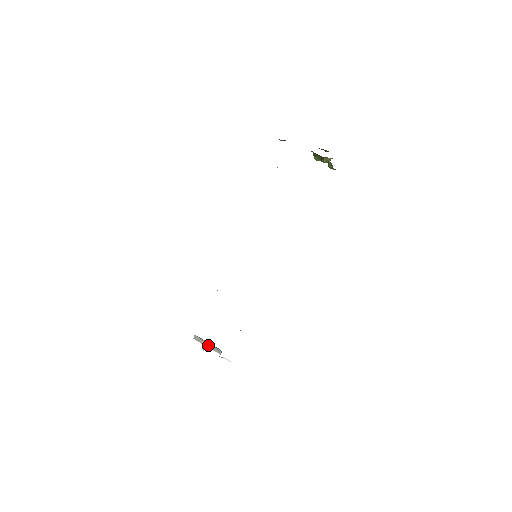
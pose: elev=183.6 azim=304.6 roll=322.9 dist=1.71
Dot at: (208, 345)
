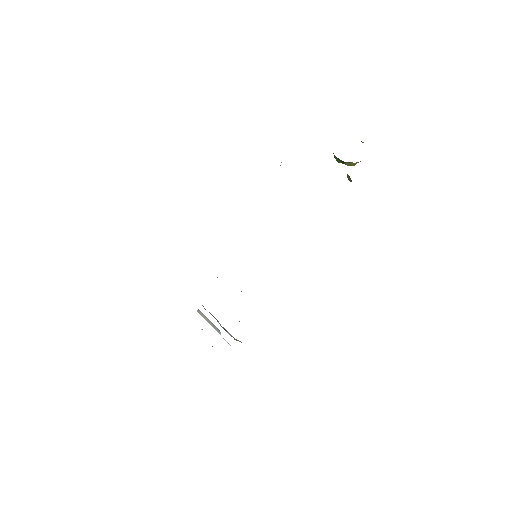
Dot at: (210, 322)
